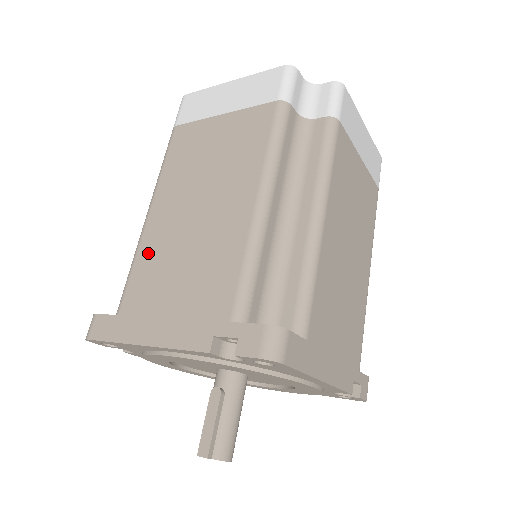
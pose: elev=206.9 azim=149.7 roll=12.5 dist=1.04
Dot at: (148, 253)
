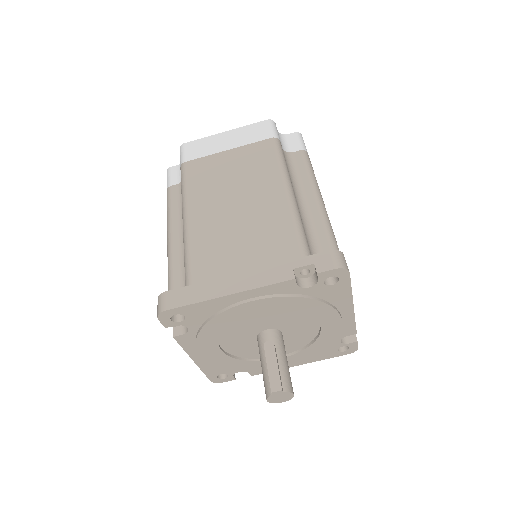
Dot at: (201, 240)
